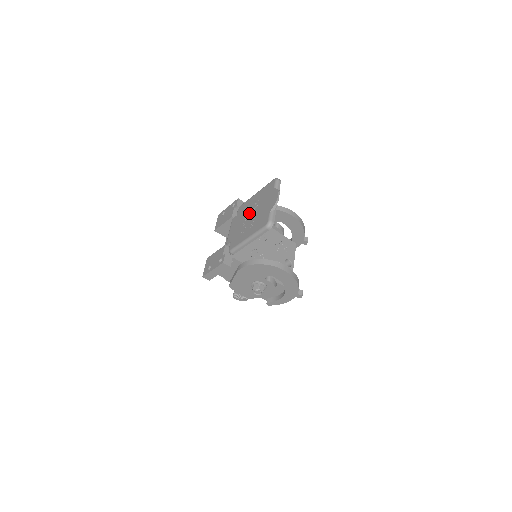
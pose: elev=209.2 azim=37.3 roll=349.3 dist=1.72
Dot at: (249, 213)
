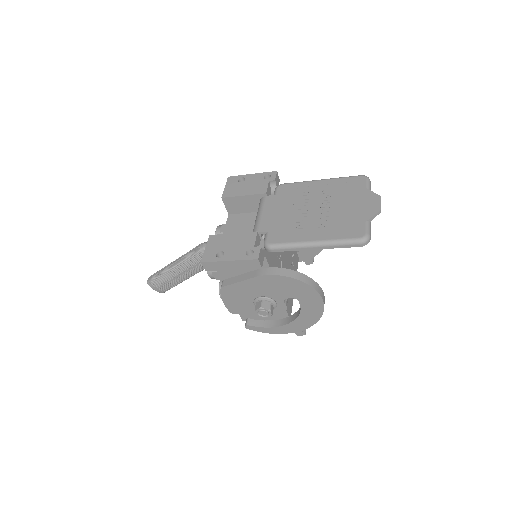
Dot at: (310, 203)
